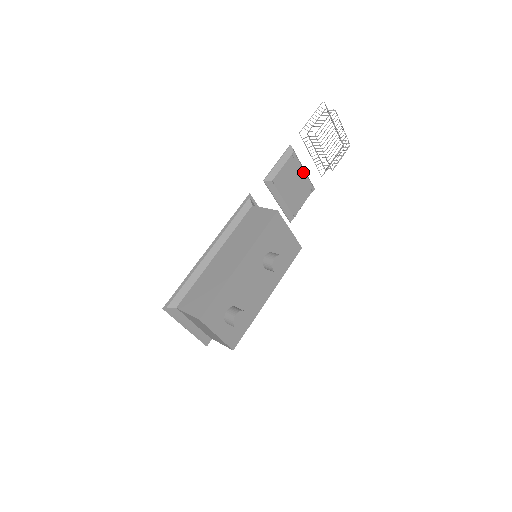
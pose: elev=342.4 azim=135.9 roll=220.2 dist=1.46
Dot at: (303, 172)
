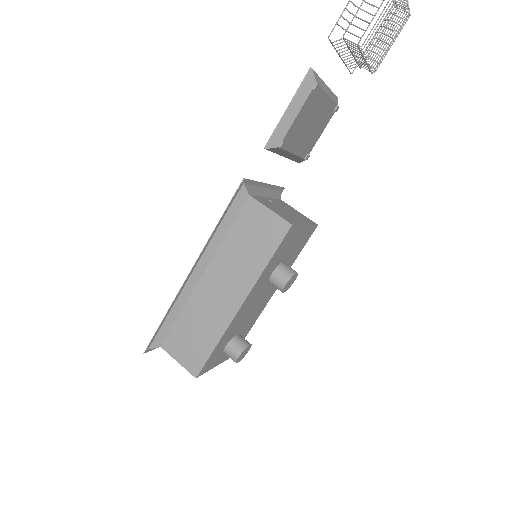
Dot at: (326, 98)
